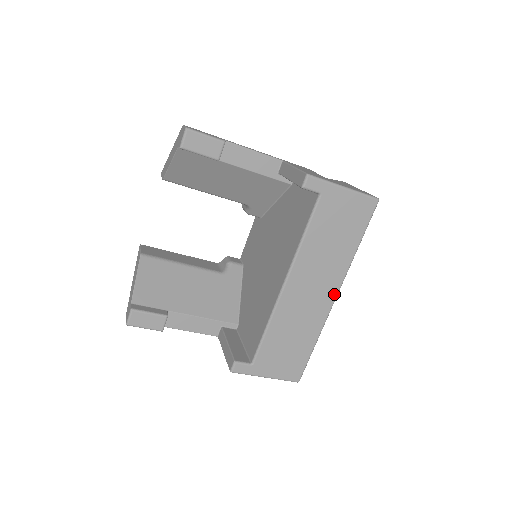
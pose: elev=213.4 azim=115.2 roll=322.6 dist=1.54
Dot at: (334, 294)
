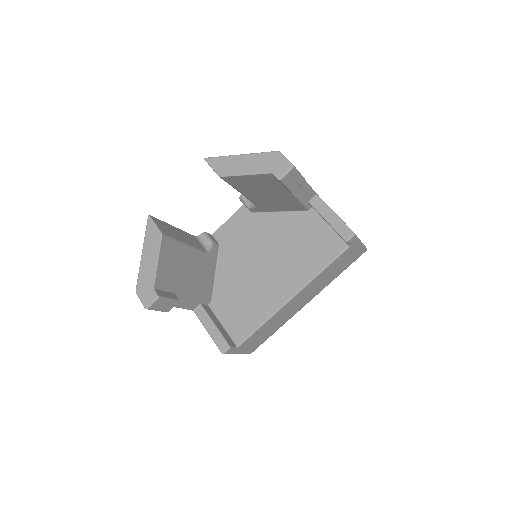
Dot at: (307, 302)
